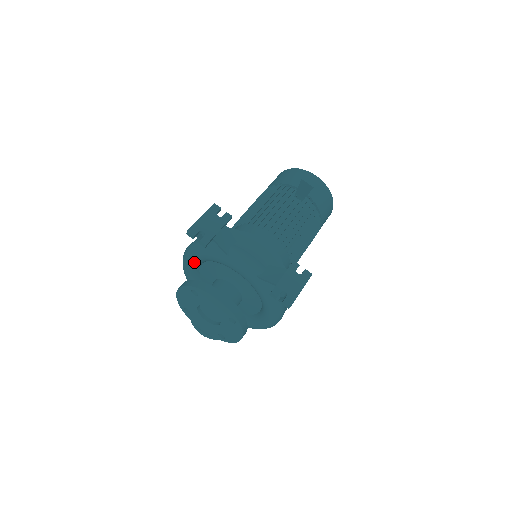
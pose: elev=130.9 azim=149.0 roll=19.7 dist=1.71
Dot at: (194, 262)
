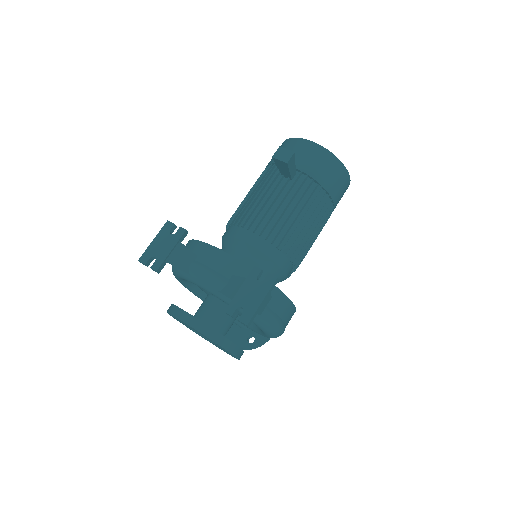
Dot at: (182, 281)
